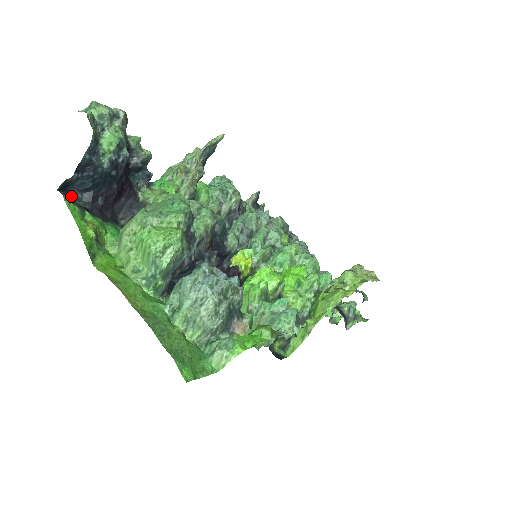
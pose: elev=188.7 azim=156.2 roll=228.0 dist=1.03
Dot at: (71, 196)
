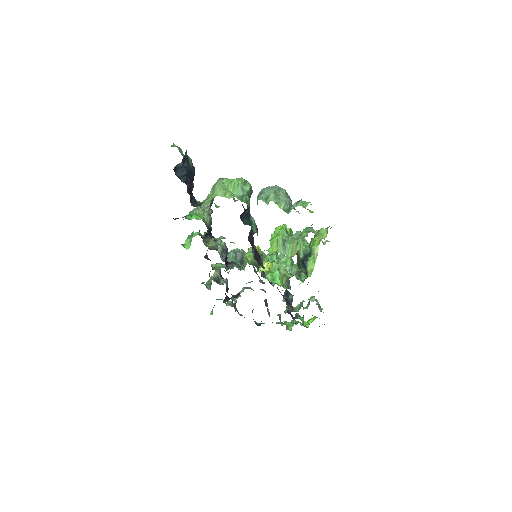
Dot at: occluded
